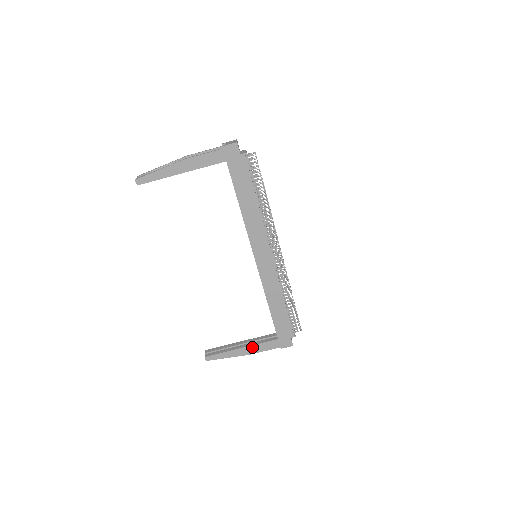
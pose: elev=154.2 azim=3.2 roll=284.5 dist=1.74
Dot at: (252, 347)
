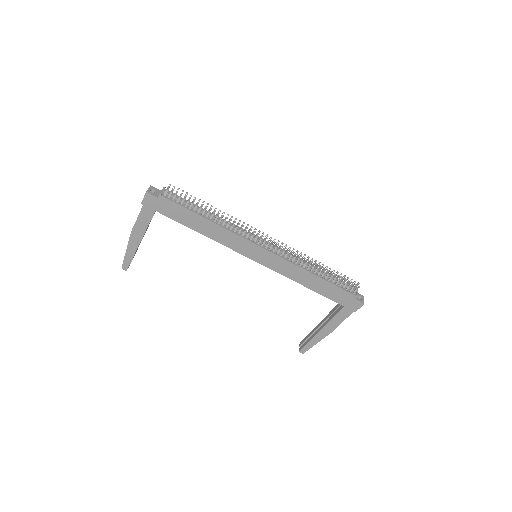
Dot at: (329, 325)
